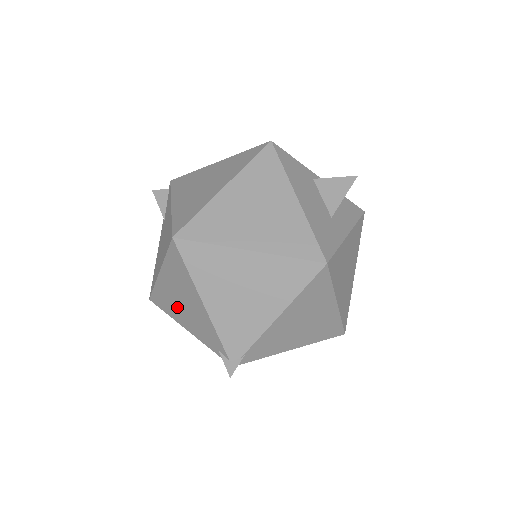
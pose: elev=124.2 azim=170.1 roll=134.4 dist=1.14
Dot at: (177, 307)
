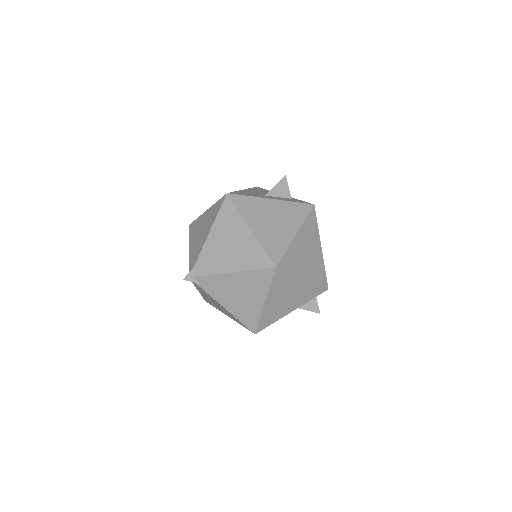
Dot at: occluded
